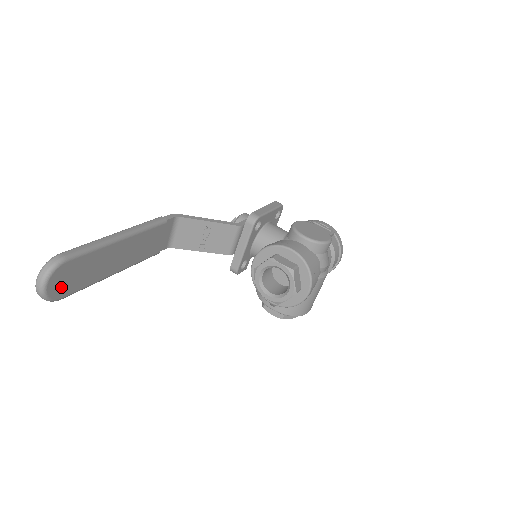
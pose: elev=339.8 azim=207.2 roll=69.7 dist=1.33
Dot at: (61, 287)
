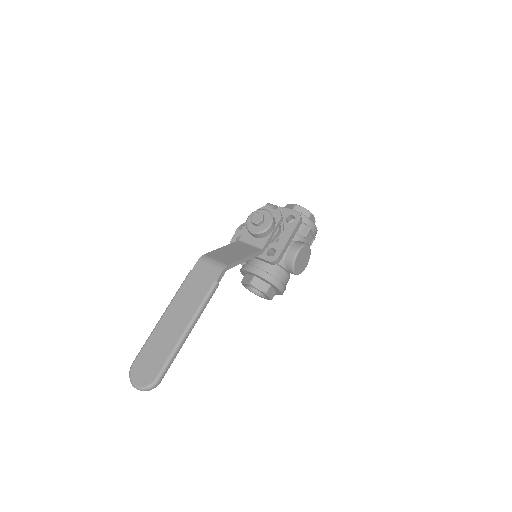
Dot at: occluded
